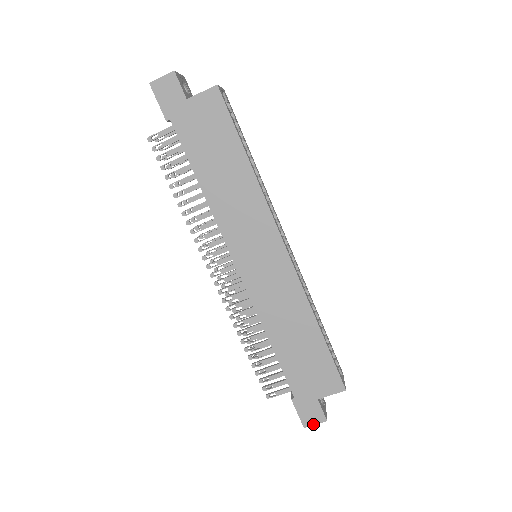
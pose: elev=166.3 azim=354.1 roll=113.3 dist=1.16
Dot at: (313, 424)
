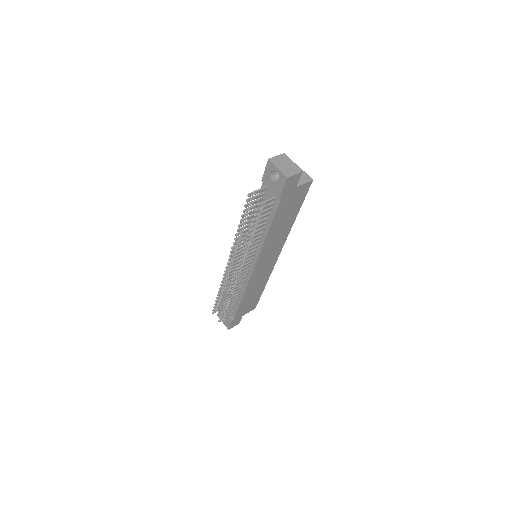
Dot at: occluded
